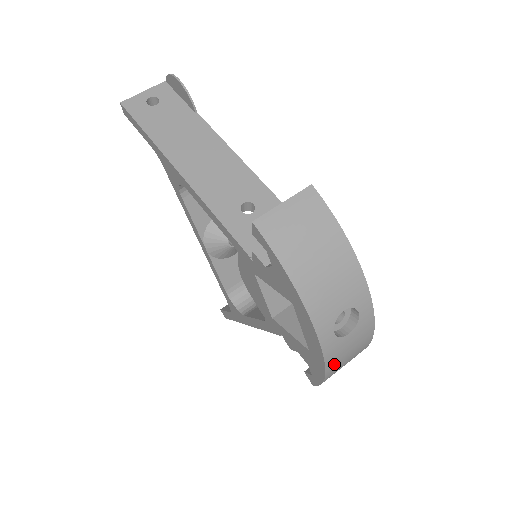
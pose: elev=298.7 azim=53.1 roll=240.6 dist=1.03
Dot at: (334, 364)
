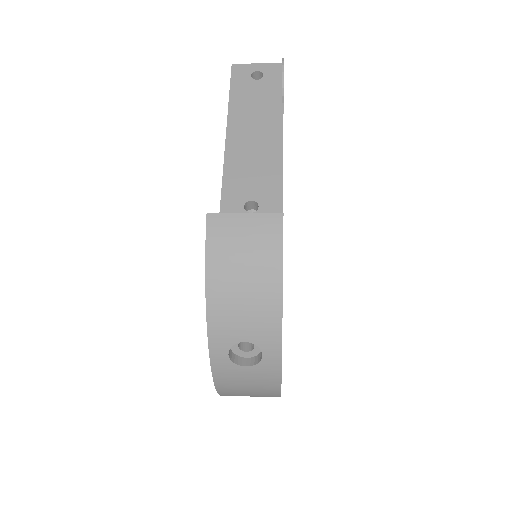
Dot at: (226, 384)
